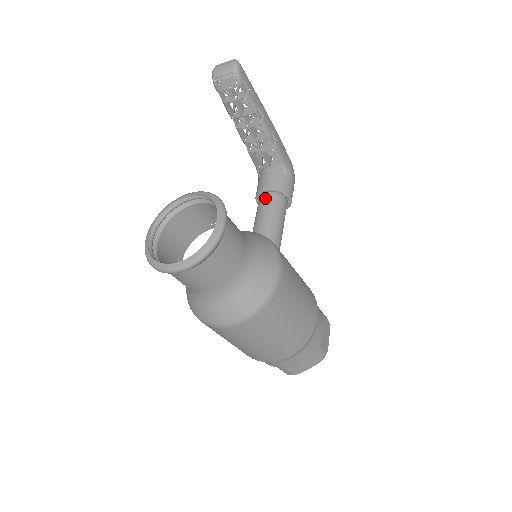
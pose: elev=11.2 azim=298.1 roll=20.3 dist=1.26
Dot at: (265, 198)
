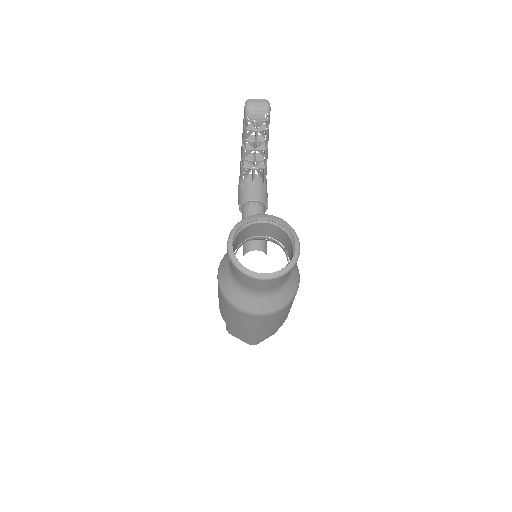
Dot at: (253, 207)
